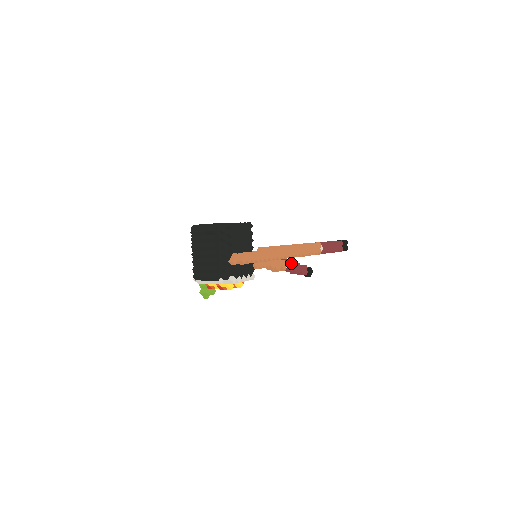
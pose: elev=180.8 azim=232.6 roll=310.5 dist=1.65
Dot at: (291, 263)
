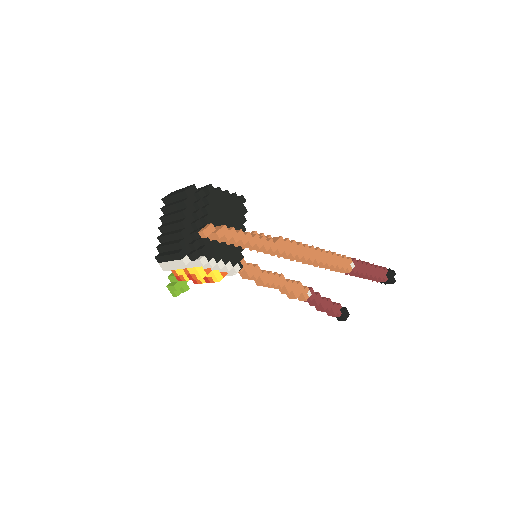
Dot at: (317, 294)
